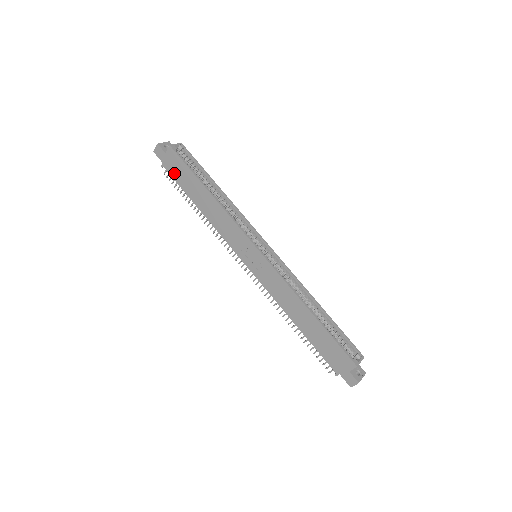
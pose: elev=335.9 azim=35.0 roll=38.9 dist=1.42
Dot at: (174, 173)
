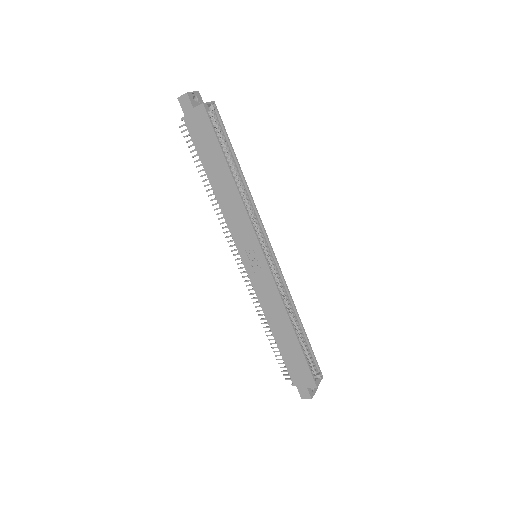
Dot at: (195, 135)
